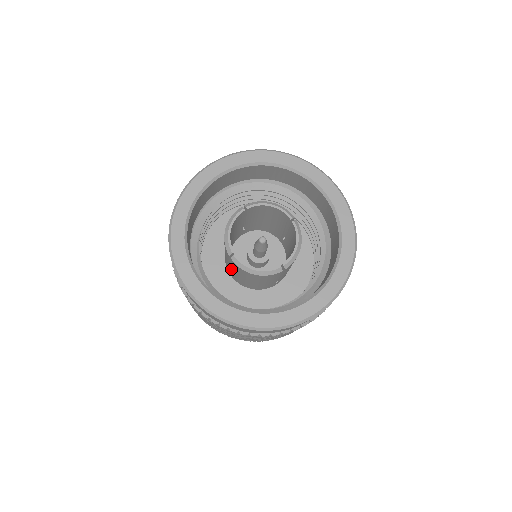
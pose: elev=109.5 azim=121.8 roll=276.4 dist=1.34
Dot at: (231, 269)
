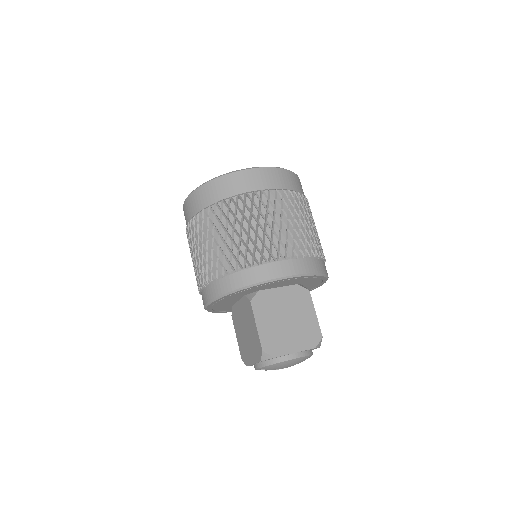
Dot at: occluded
